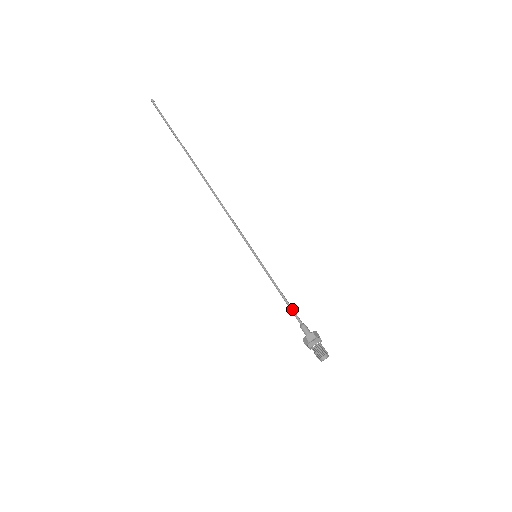
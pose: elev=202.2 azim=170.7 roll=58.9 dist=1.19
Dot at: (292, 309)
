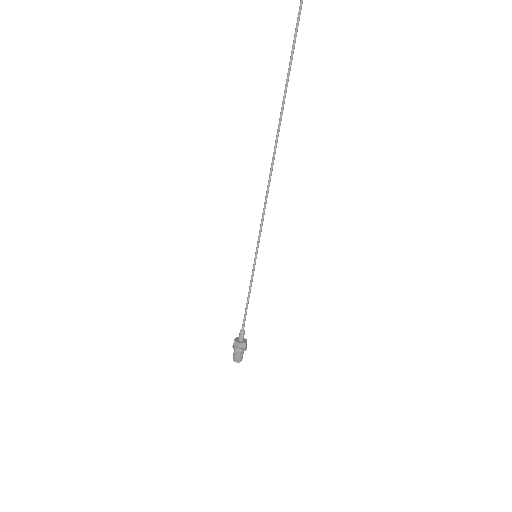
Dot at: occluded
